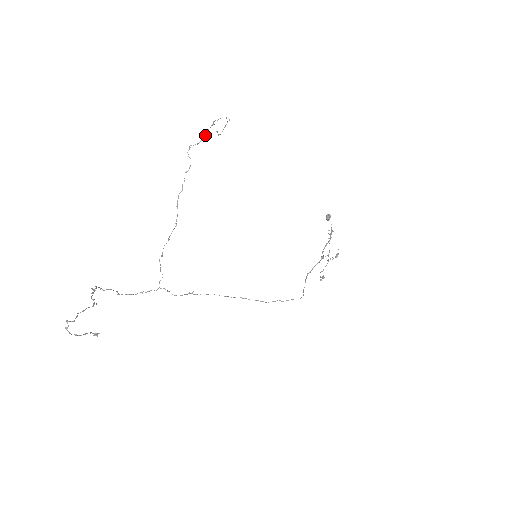
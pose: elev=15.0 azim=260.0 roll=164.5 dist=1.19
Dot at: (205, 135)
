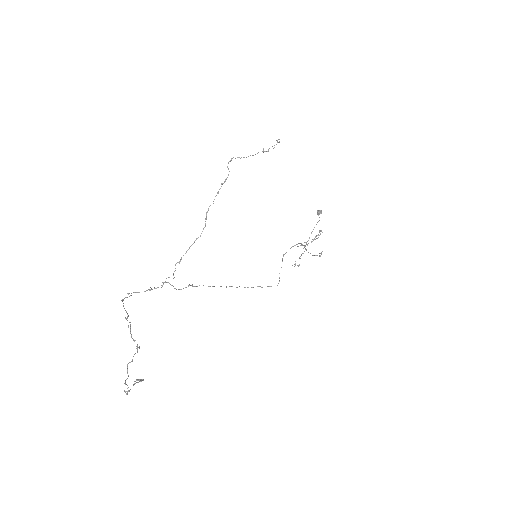
Dot at: occluded
